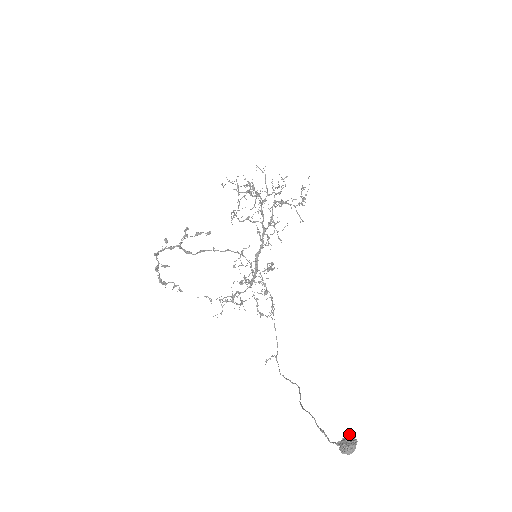
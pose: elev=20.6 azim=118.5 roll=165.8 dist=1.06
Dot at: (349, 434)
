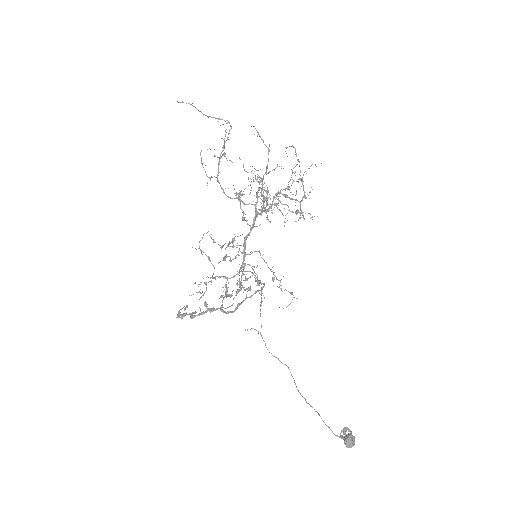
Dot at: occluded
